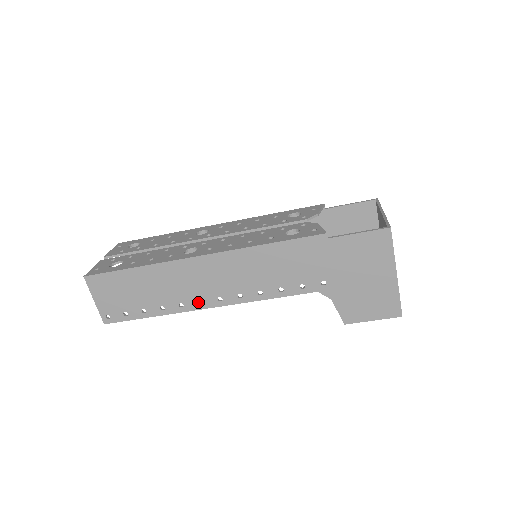
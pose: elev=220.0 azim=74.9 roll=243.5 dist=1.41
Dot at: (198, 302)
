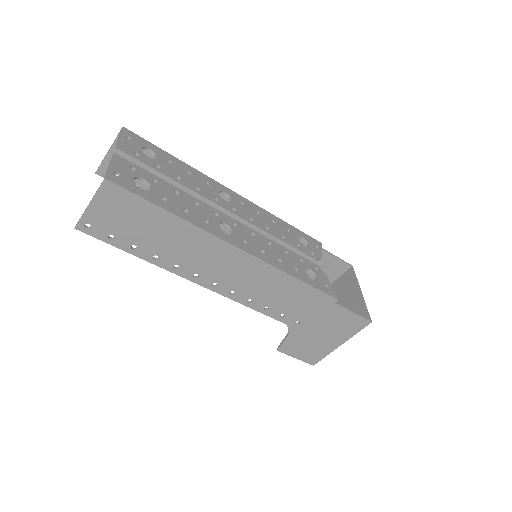
Dot at: (193, 274)
